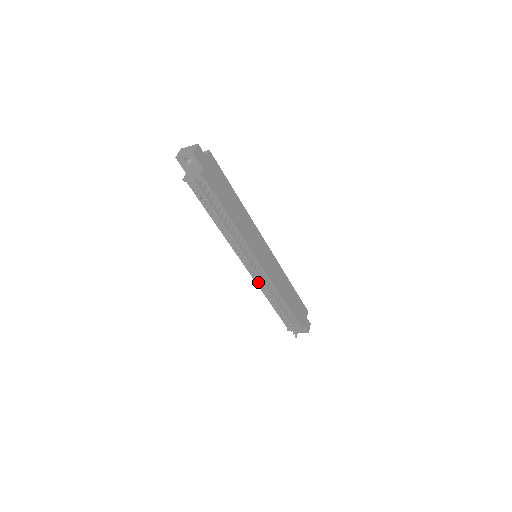
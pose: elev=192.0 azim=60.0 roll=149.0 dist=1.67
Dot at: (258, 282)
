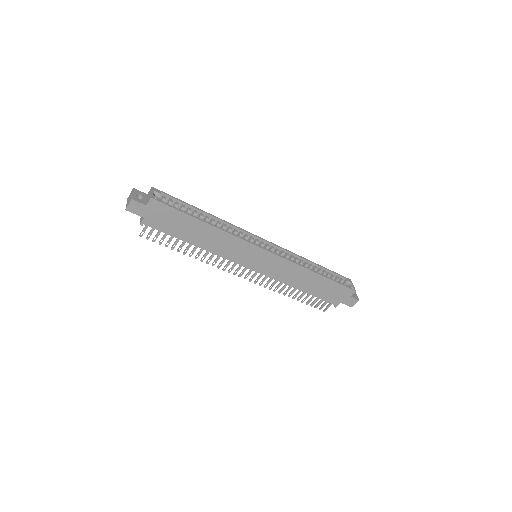
Dot at: (250, 281)
